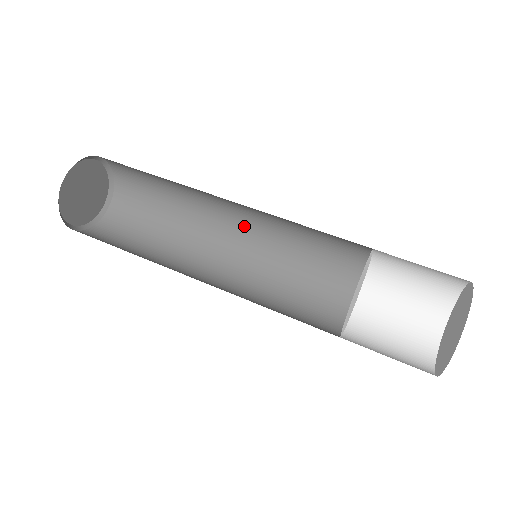
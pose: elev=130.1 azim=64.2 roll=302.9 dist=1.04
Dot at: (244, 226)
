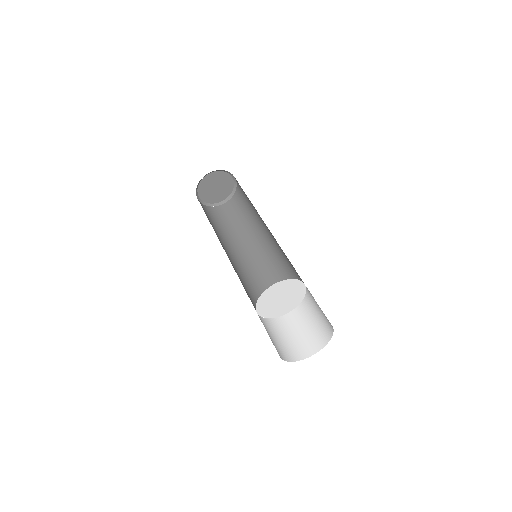
Dot at: occluded
